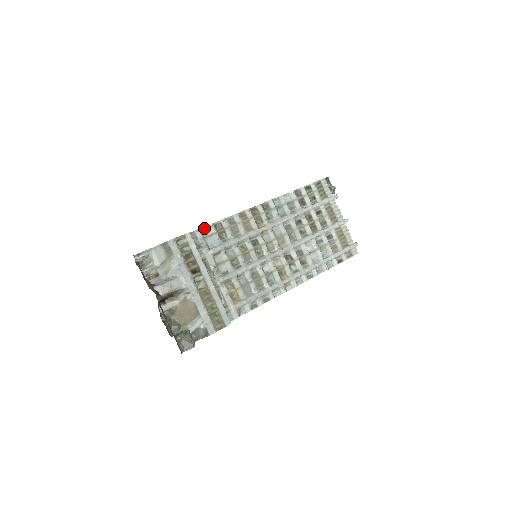
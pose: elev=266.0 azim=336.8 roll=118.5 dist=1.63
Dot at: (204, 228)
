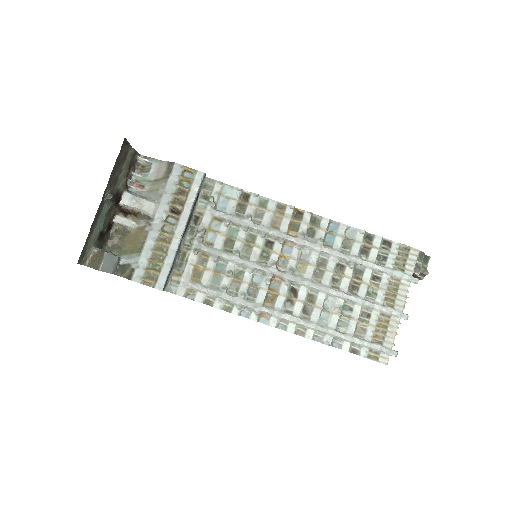
Dot at: (229, 186)
